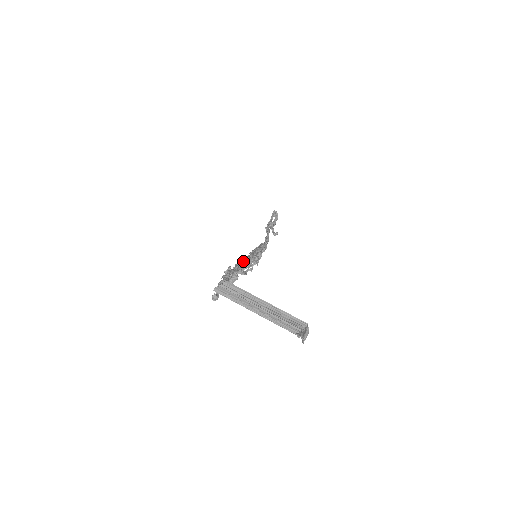
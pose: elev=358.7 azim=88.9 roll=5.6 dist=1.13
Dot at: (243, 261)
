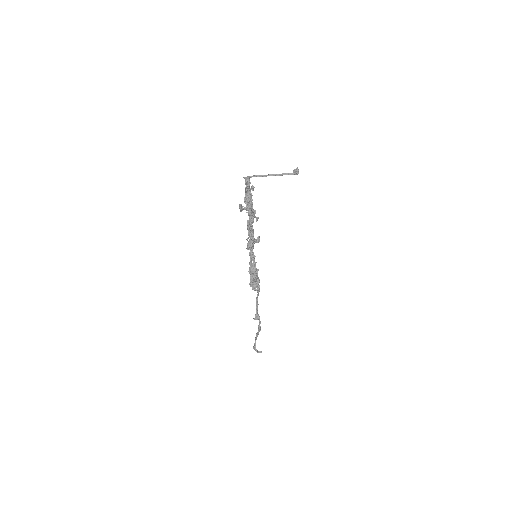
Dot at: occluded
